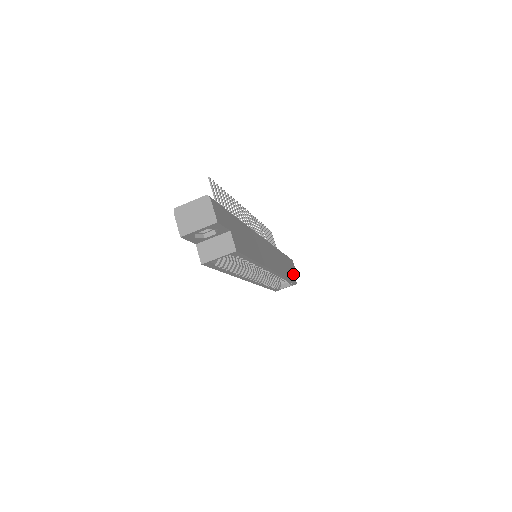
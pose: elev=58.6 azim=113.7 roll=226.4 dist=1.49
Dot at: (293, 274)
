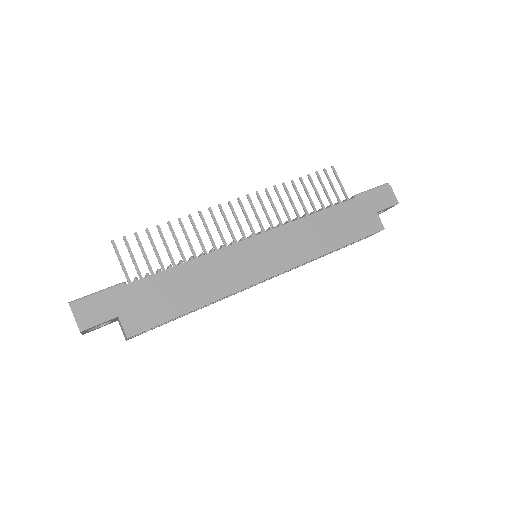
Dot at: (374, 218)
